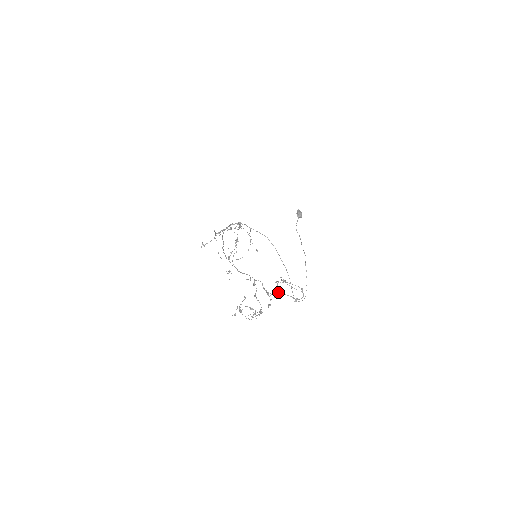
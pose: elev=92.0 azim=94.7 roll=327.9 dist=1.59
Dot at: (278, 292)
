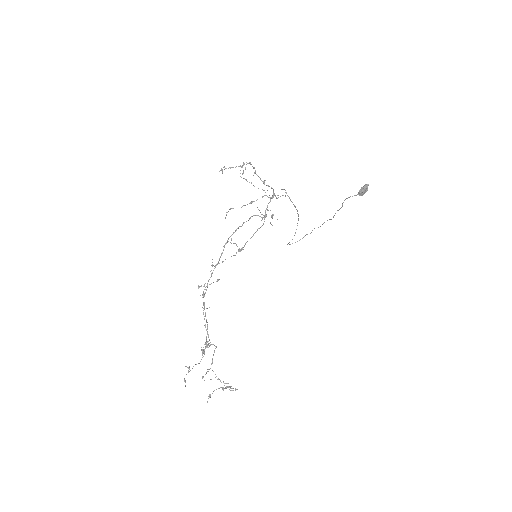
Dot at: (209, 397)
